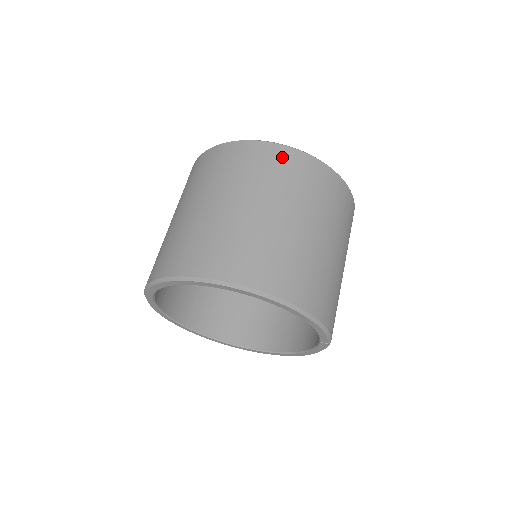
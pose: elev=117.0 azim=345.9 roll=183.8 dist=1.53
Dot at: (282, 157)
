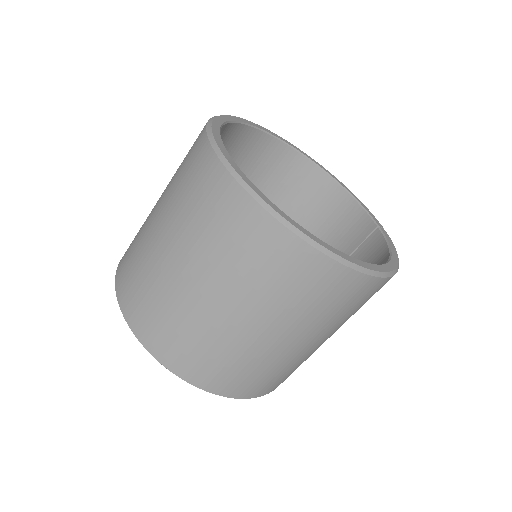
Dot at: (354, 290)
